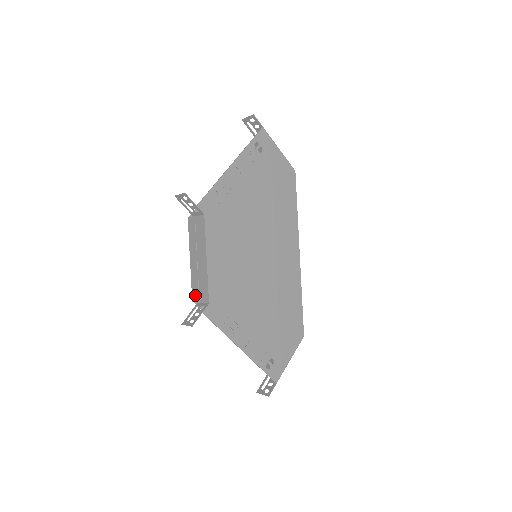
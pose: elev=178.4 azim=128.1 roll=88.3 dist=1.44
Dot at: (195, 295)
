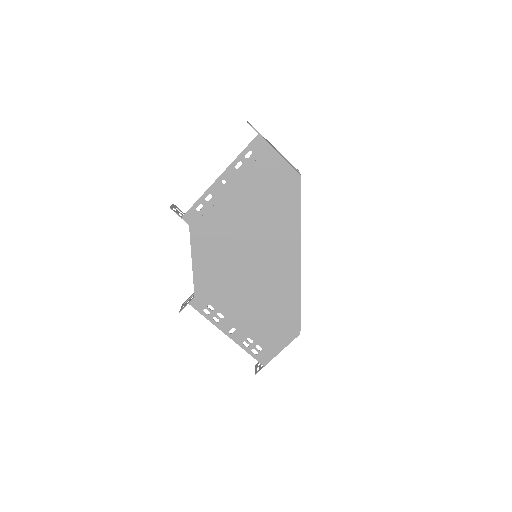
Dot at: occluded
